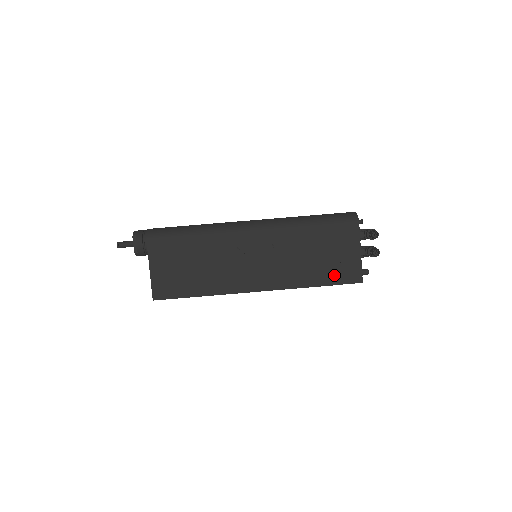
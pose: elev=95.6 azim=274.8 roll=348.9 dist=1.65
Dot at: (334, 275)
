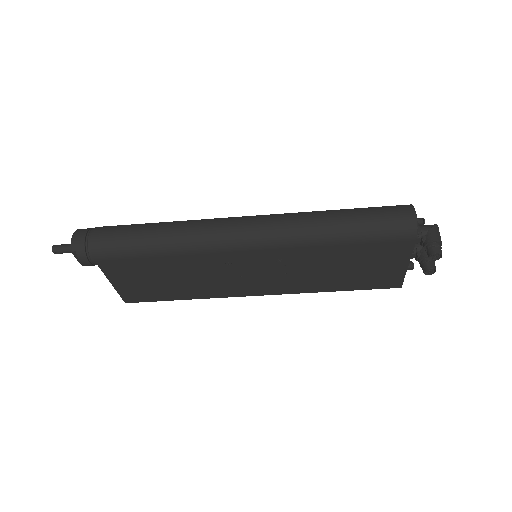
Dot at: (364, 283)
